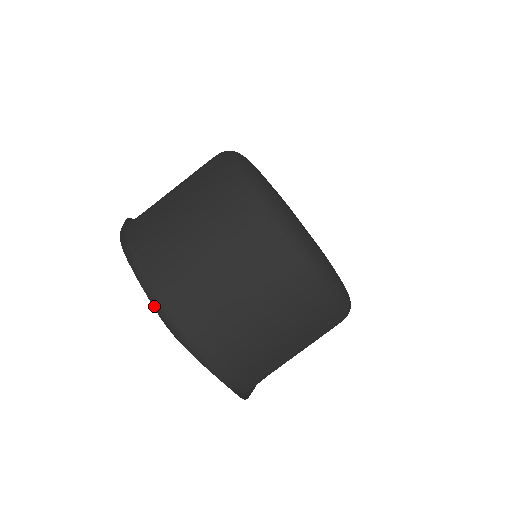
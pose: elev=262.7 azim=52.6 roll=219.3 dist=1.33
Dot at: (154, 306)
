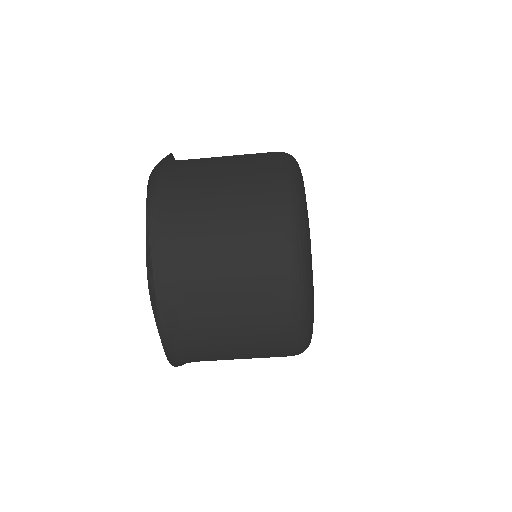
Dot at: (164, 349)
